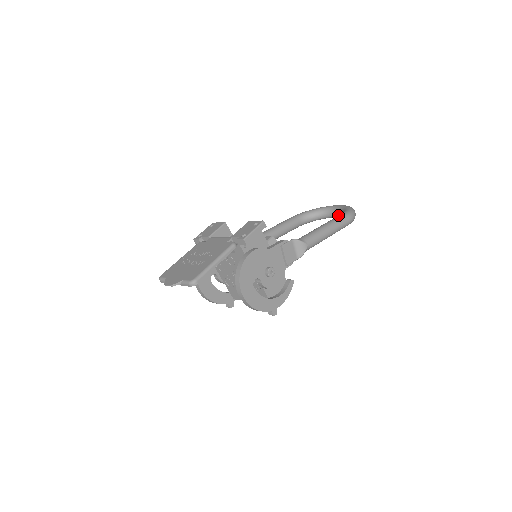
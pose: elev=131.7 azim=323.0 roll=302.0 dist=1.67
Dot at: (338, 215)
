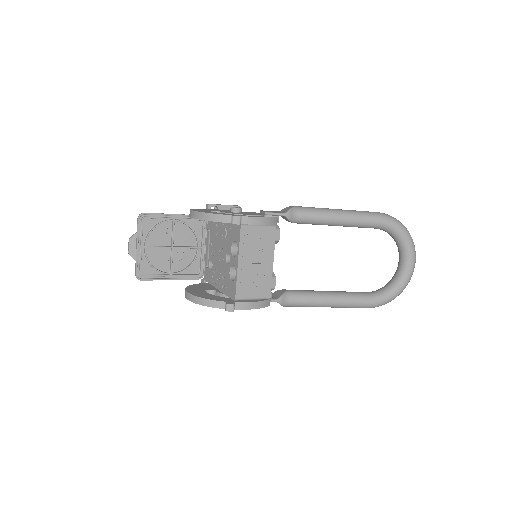
Dot at: (401, 254)
